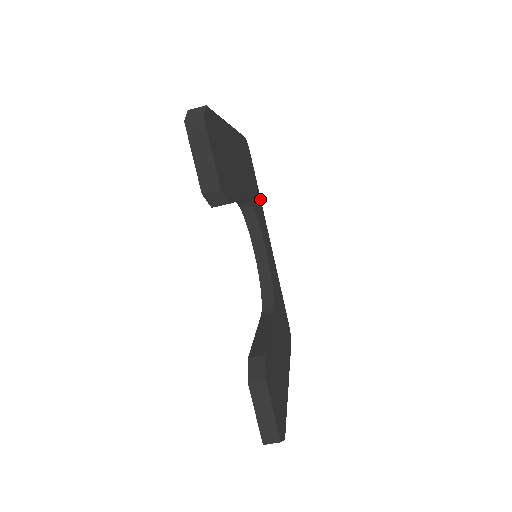
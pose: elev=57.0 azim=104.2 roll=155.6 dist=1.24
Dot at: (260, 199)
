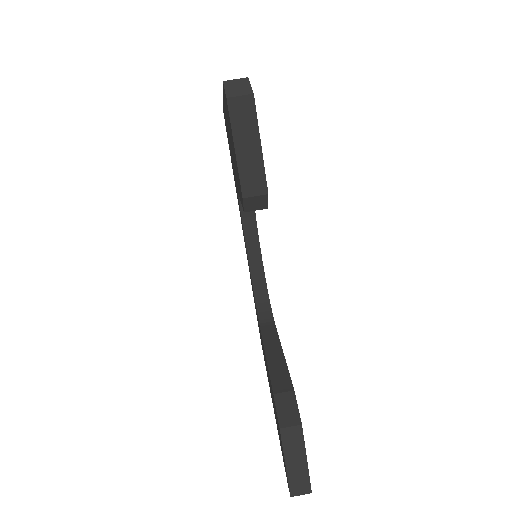
Dot at: occluded
